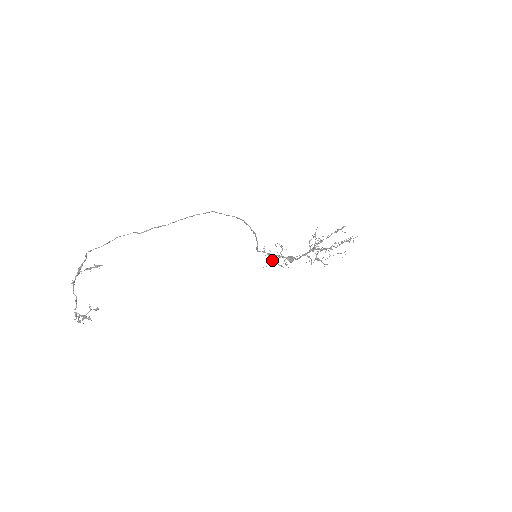
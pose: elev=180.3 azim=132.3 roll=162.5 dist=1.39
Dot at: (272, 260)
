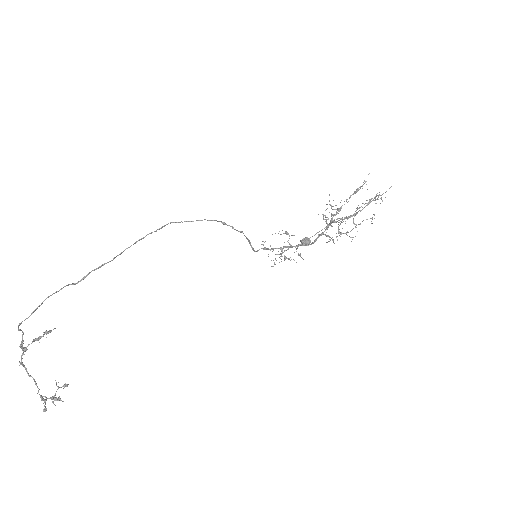
Dot at: (280, 253)
